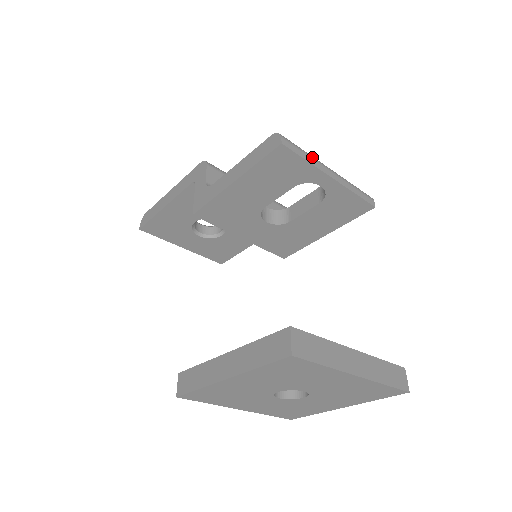
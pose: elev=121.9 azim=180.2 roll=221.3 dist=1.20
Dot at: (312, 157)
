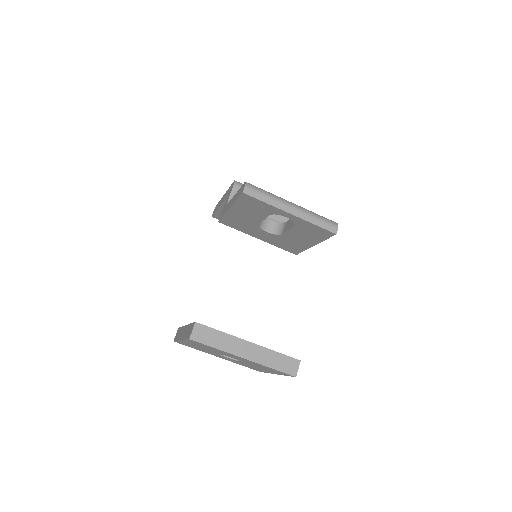
Dot at: (274, 198)
